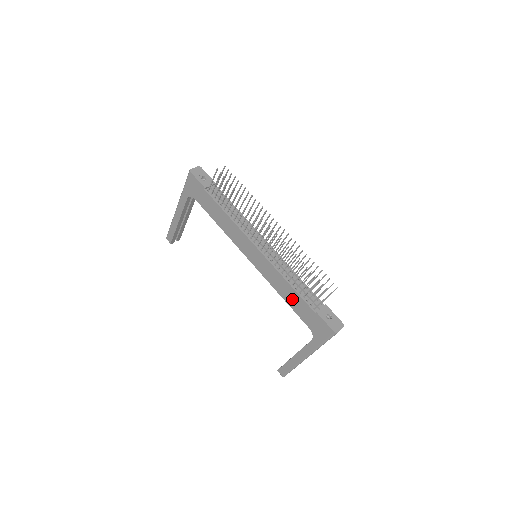
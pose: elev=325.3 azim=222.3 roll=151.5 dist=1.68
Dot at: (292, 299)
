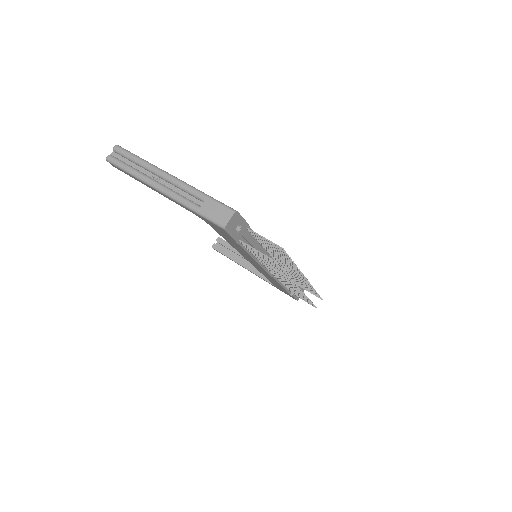
Dot at: (275, 283)
